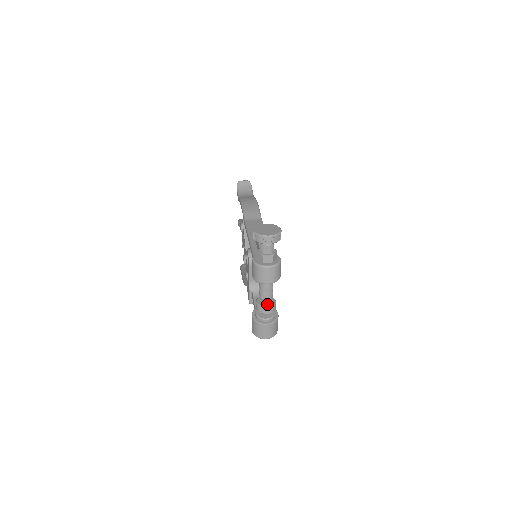
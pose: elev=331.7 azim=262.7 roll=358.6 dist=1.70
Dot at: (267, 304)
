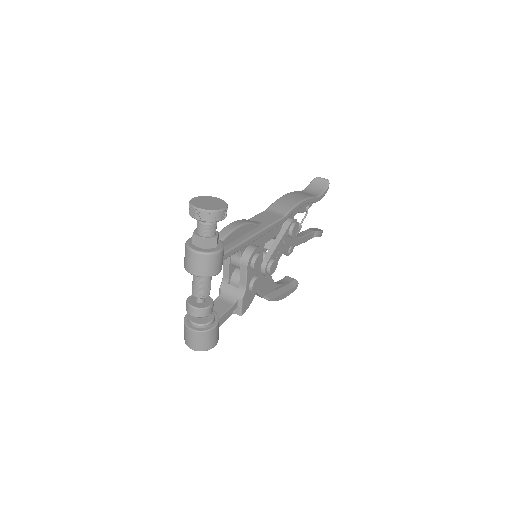
Dot at: (196, 303)
